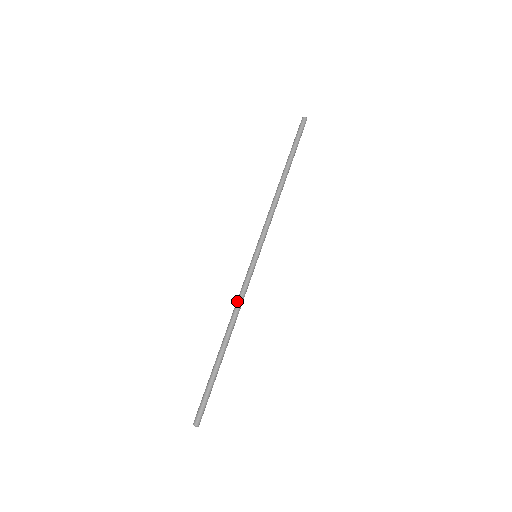
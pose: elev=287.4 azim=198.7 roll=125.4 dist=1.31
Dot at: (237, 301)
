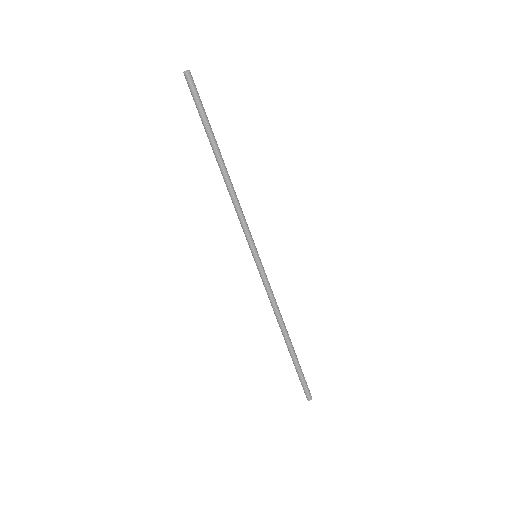
Dot at: (274, 303)
